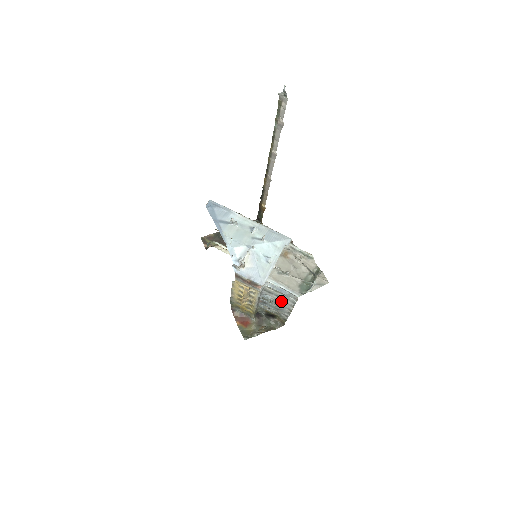
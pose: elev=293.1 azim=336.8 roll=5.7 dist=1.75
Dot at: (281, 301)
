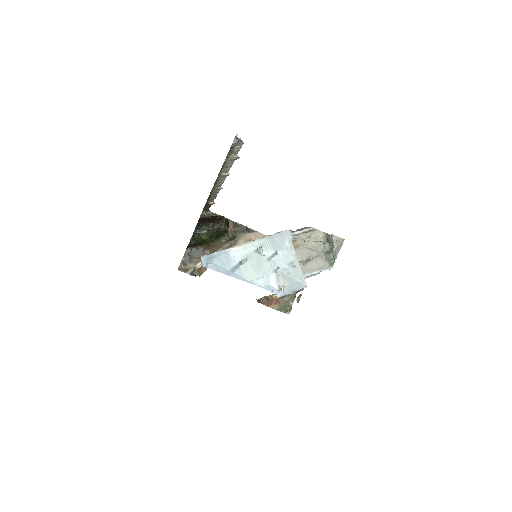
Dot at: occluded
